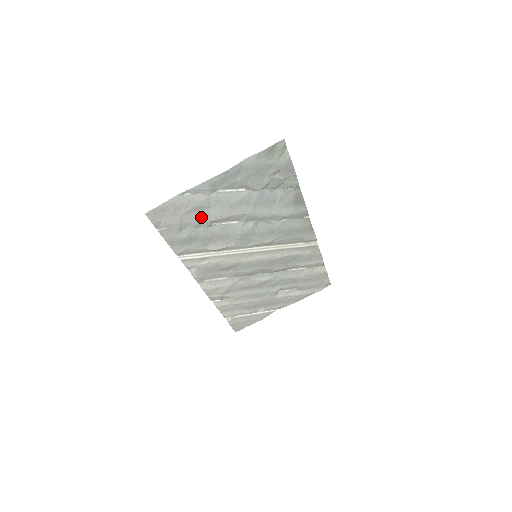
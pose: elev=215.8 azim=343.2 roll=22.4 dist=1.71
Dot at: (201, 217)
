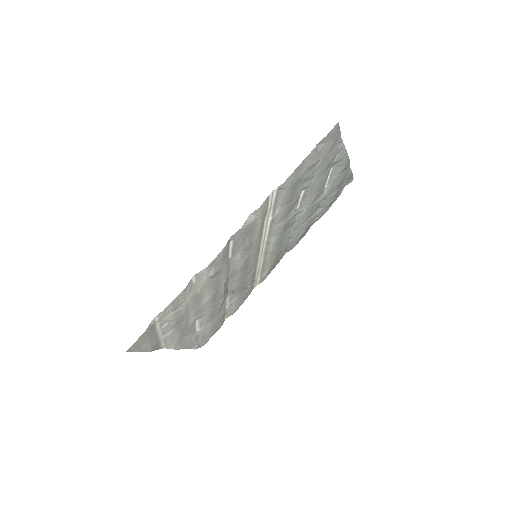
Dot at: (317, 174)
